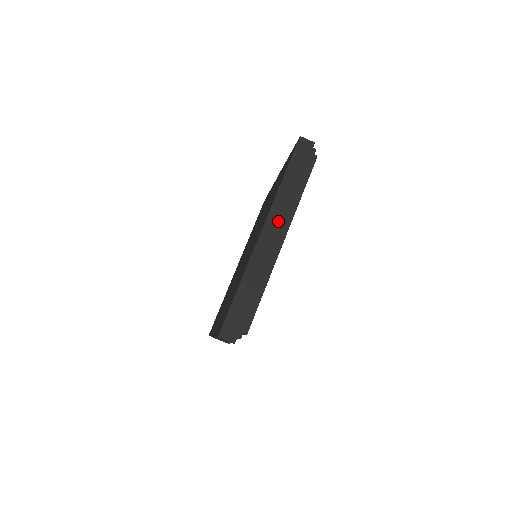
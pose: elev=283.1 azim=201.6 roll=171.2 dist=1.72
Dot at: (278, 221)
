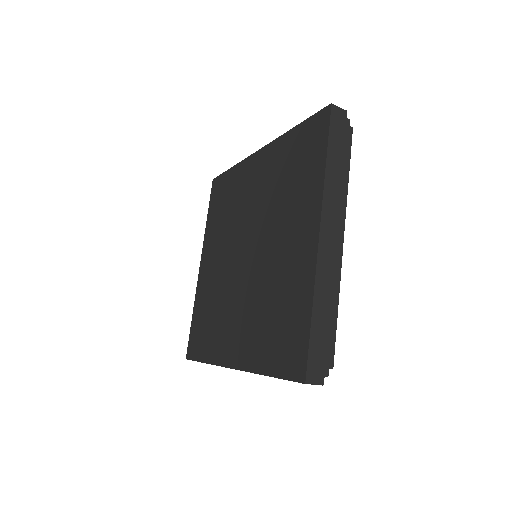
Dot at: (333, 217)
